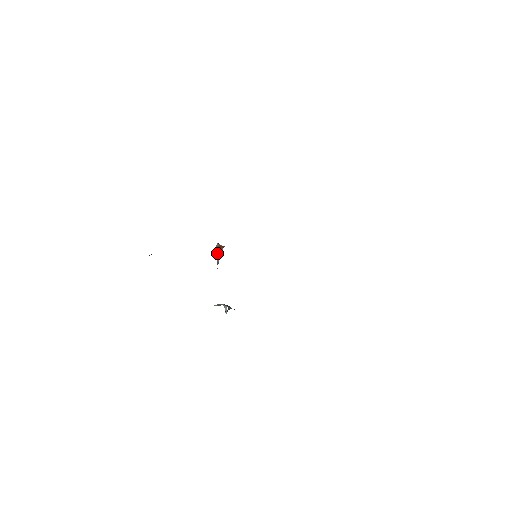
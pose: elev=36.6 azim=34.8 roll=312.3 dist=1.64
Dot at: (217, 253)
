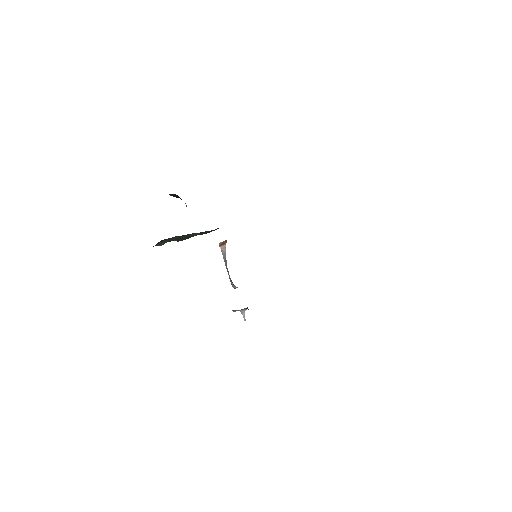
Dot at: (222, 250)
